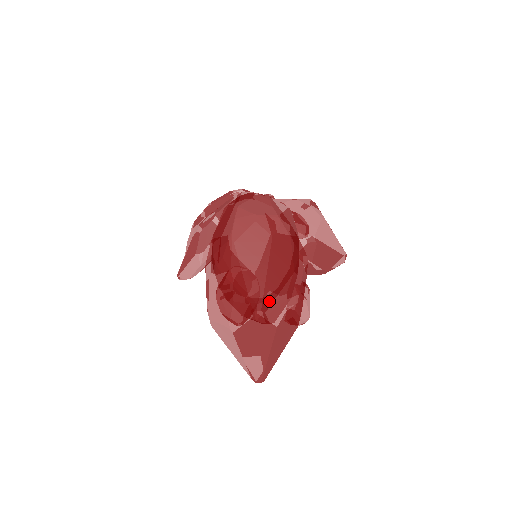
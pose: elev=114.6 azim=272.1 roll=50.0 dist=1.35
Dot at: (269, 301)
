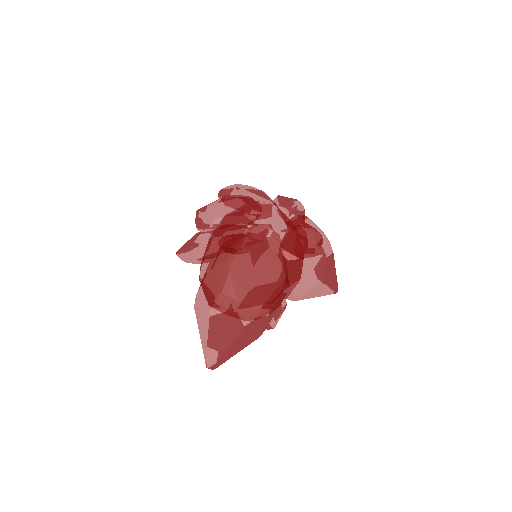
Dot at: (222, 362)
